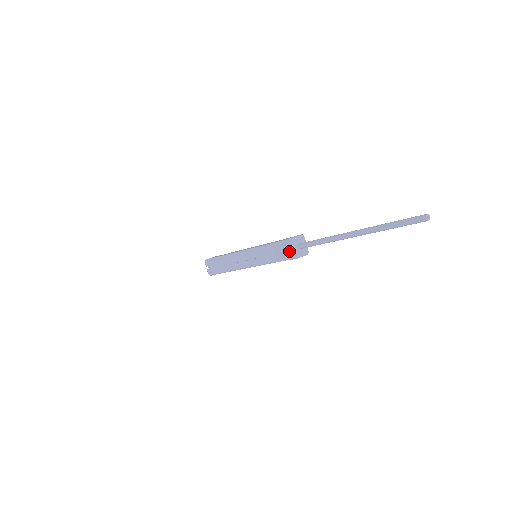
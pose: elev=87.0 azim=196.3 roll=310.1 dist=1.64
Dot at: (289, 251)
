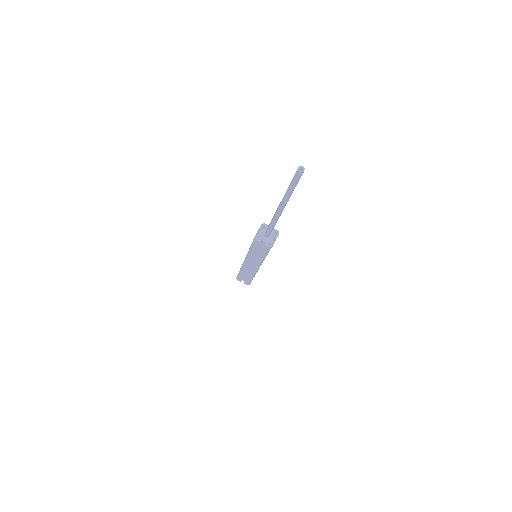
Dot at: (263, 246)
